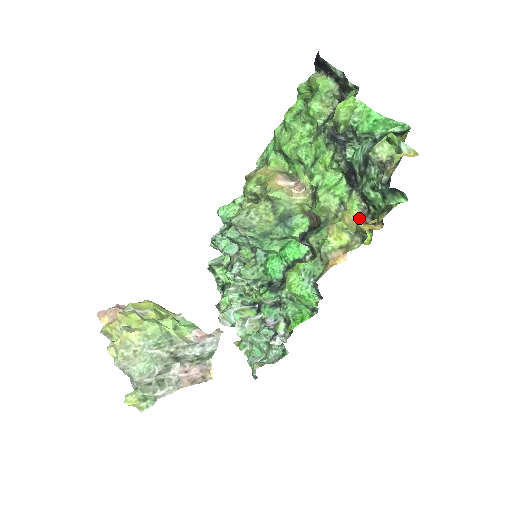
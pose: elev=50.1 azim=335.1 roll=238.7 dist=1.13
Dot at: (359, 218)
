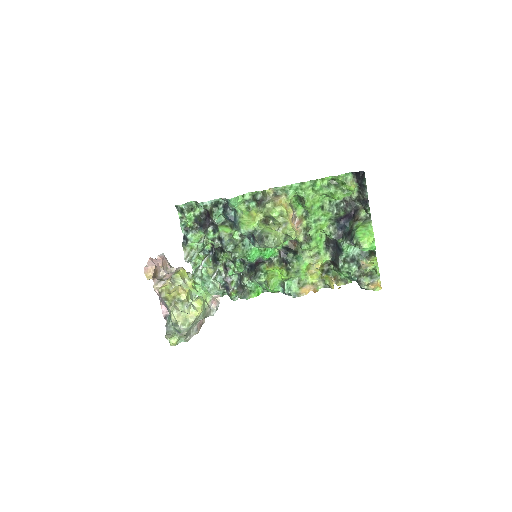
Dot at: (322, 265)
